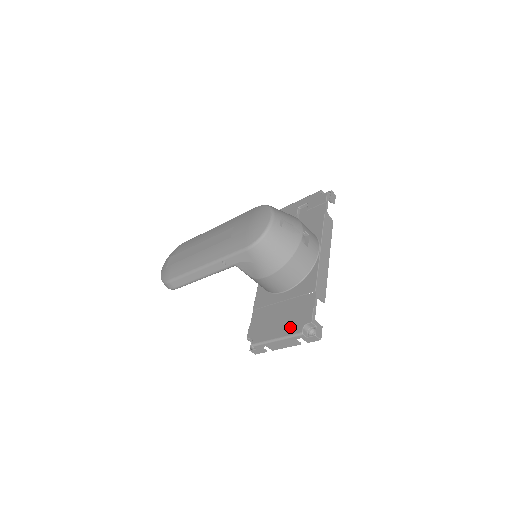
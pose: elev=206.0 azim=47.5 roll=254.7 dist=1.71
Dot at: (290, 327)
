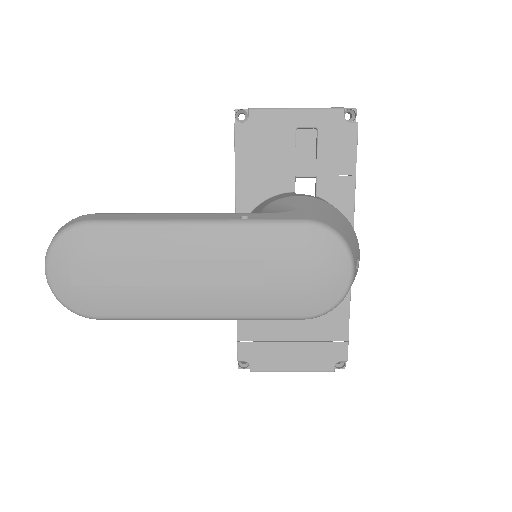
Dot at: (314, 361)
